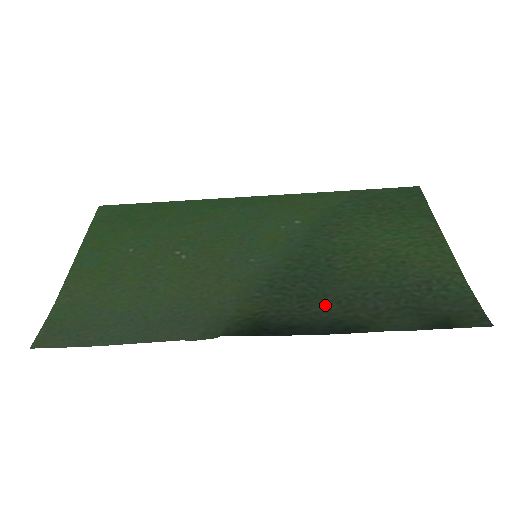
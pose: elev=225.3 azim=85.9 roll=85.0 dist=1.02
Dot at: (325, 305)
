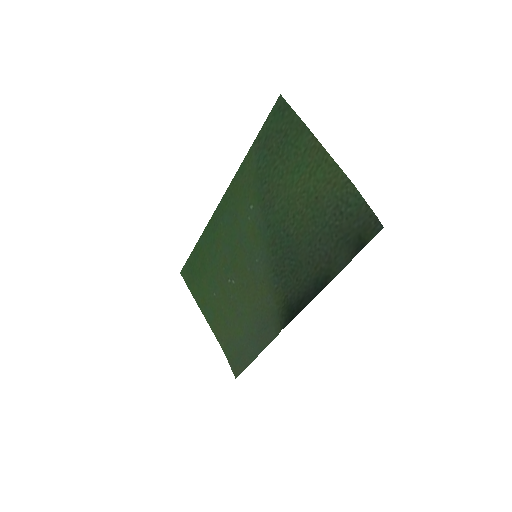
Dot at: (305, 271)
